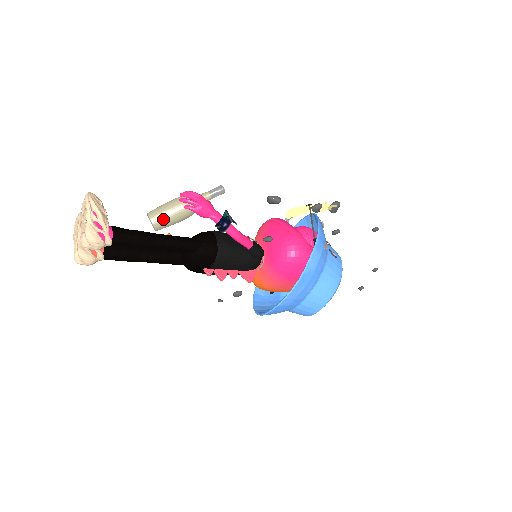
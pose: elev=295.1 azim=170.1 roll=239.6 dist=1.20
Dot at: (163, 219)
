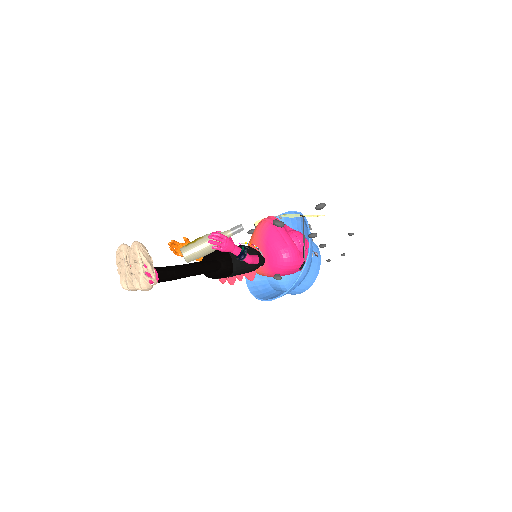
Dot at: (195, 257)
